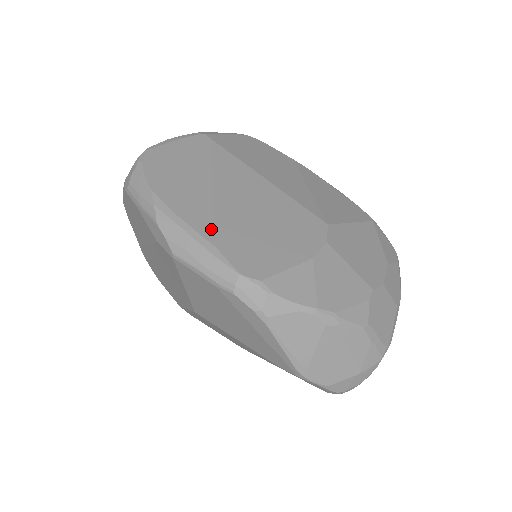
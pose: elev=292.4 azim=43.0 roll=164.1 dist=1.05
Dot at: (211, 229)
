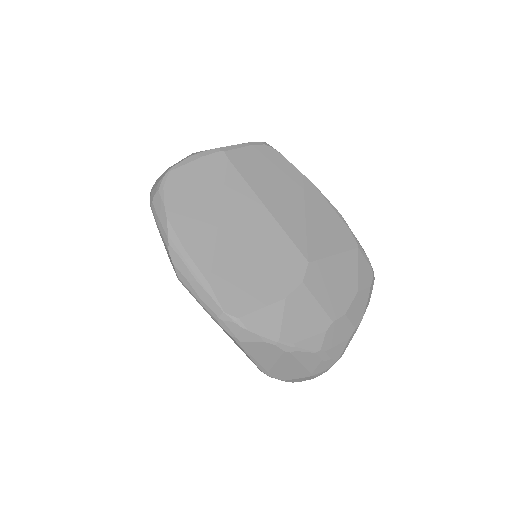
Dot at: (209, 265)
